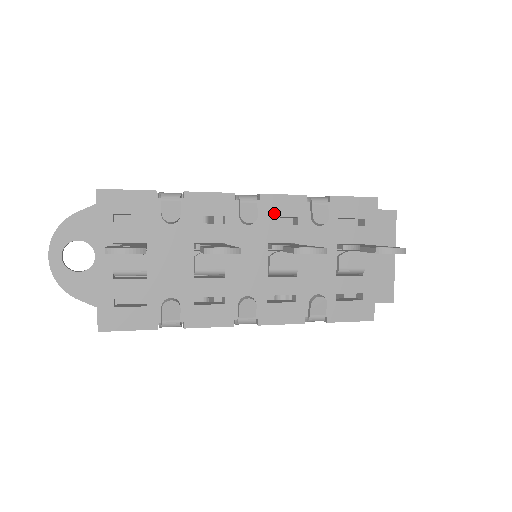
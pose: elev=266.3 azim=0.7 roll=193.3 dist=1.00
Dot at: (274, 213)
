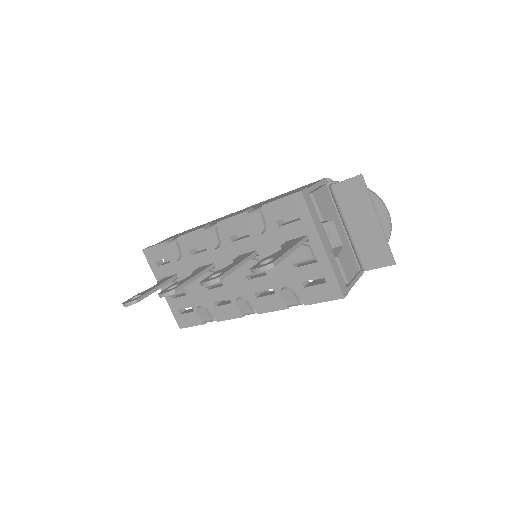
Dot at: (231, 233)
